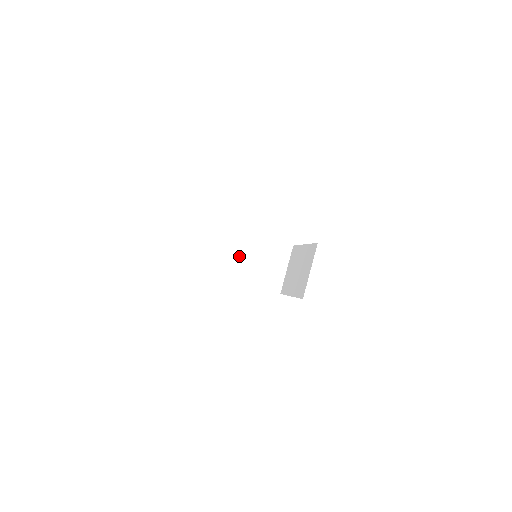
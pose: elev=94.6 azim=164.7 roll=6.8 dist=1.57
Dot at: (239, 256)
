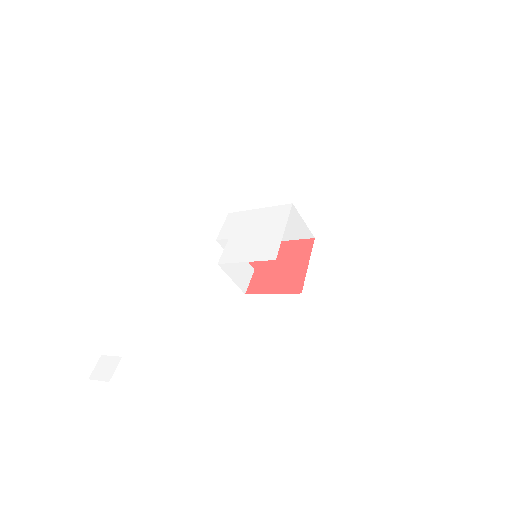
Dot at: occluded
